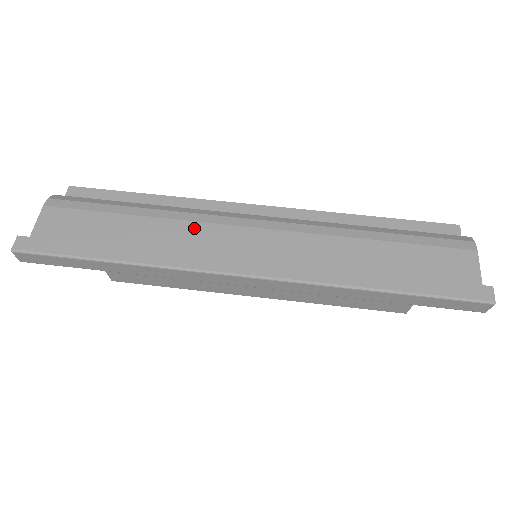
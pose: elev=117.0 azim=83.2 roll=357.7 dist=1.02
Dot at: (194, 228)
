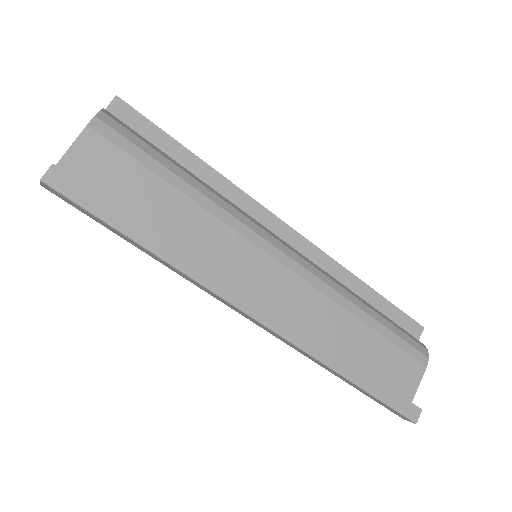
Dot at: (231, 238)
